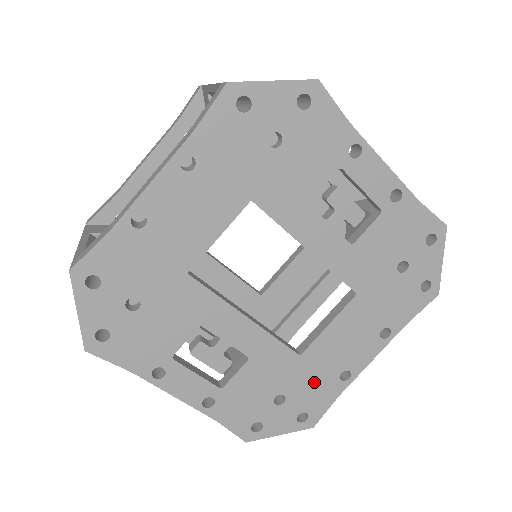
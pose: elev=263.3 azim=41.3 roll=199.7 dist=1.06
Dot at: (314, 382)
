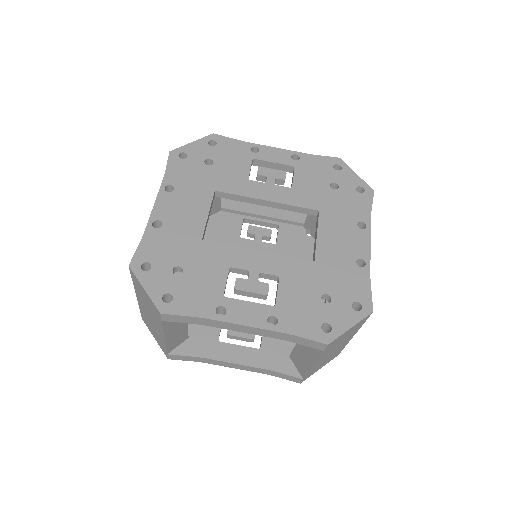
Dot at: (341, 276)
